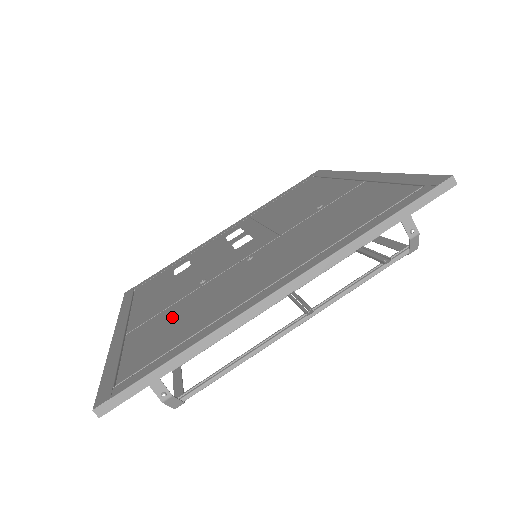
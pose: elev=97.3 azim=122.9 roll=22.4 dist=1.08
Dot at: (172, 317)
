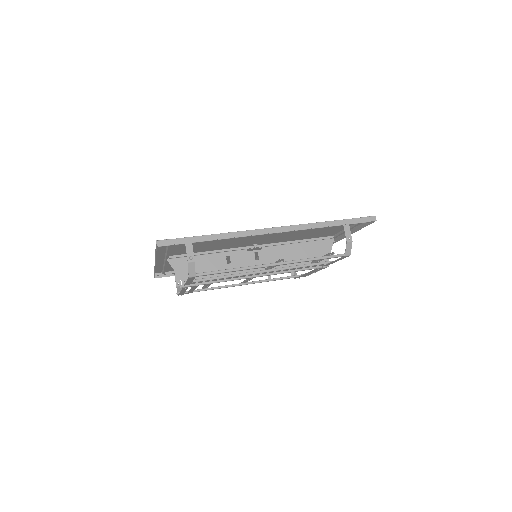
Dot at: (202, 247)
